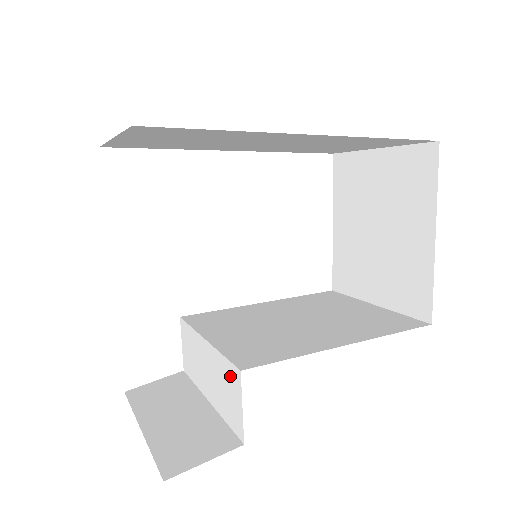
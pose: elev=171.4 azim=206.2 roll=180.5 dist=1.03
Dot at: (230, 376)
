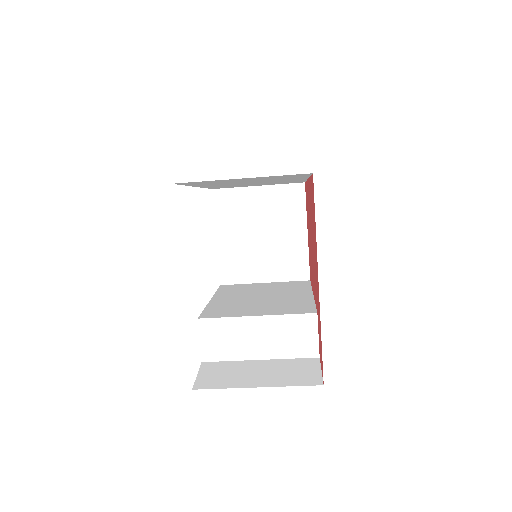
Dot at: (301, 323)
